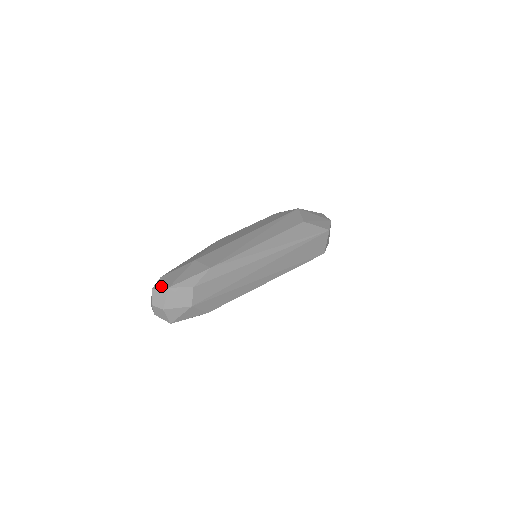
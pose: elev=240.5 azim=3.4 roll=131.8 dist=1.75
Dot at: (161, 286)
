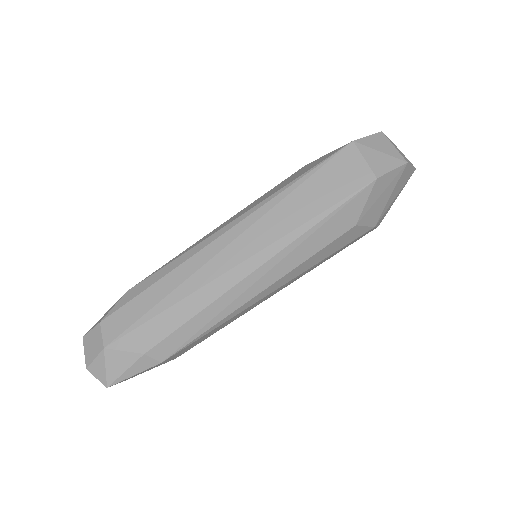
Dot at: occluded
